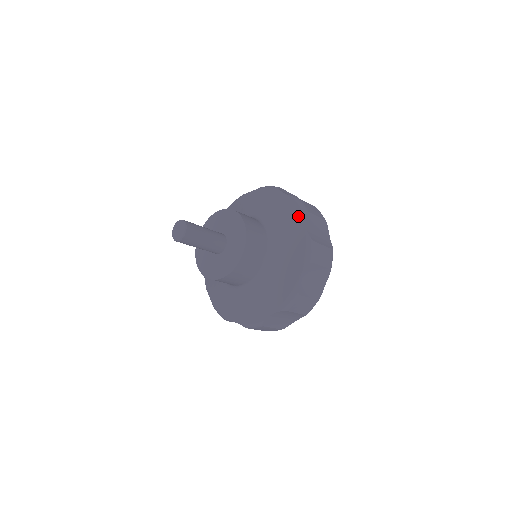
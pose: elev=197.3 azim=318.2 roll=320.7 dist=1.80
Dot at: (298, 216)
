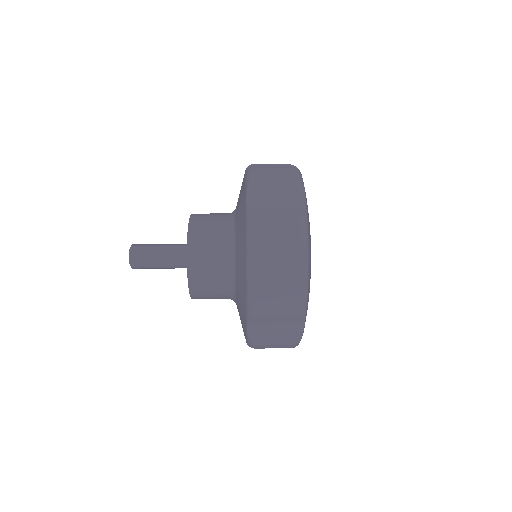
Dot at: (244, 190)
